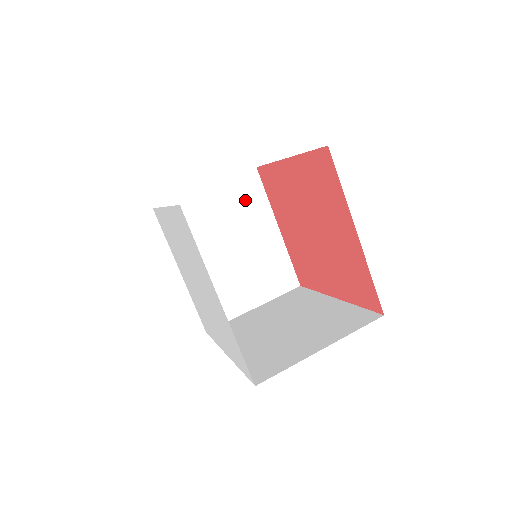
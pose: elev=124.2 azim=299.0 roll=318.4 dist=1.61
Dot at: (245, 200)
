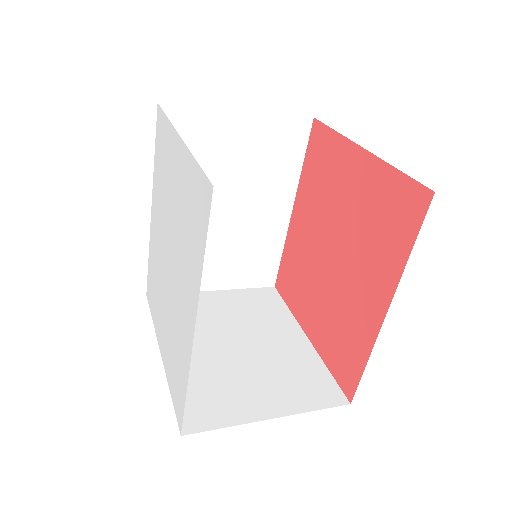
Dot at: (260, 307)
